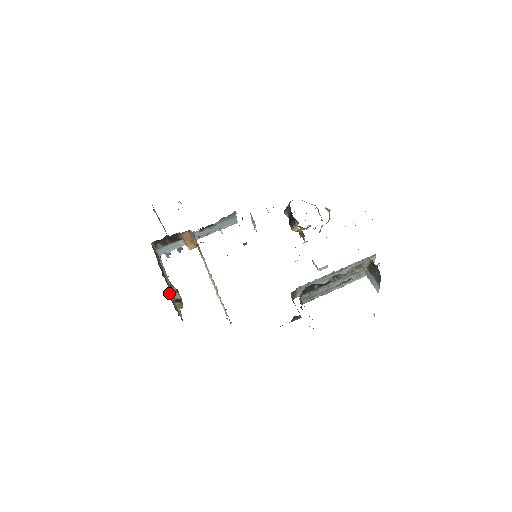
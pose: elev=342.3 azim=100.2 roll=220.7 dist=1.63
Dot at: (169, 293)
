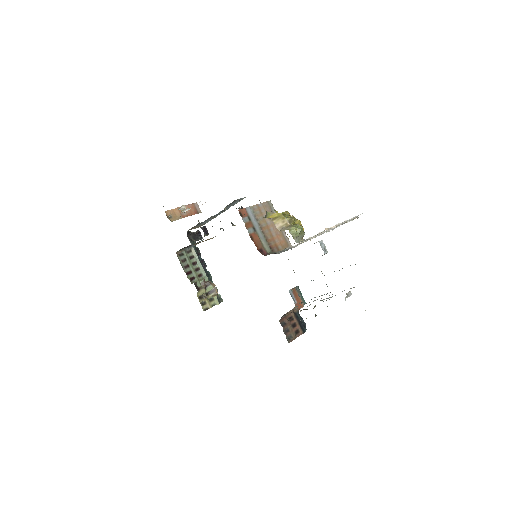
Dot at: (200, 296)
